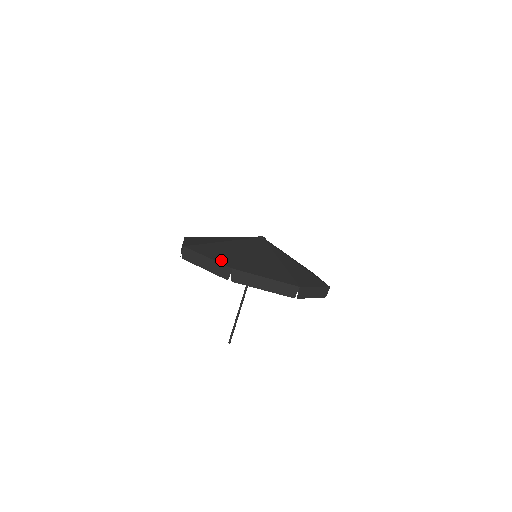
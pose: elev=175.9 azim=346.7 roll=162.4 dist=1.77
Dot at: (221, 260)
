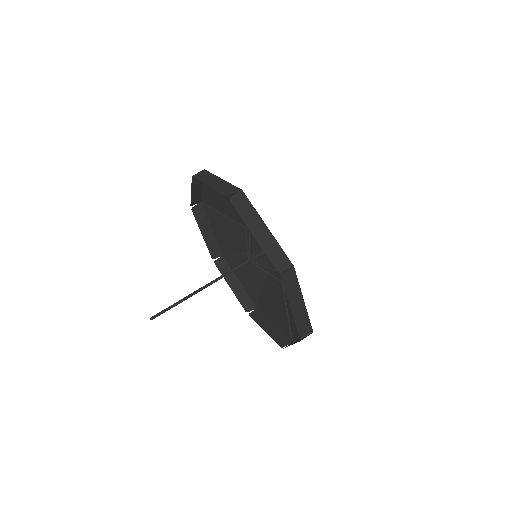
Dot at: occluded
